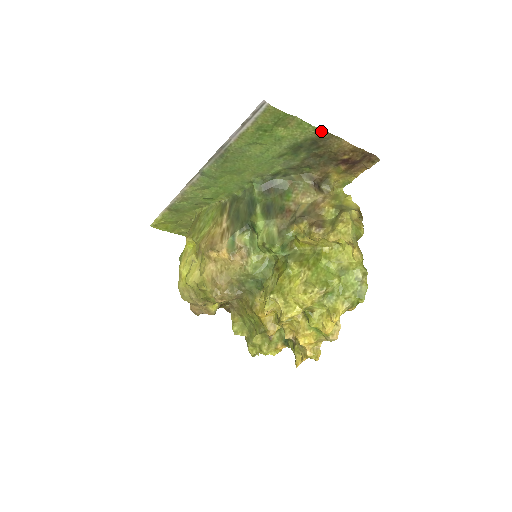
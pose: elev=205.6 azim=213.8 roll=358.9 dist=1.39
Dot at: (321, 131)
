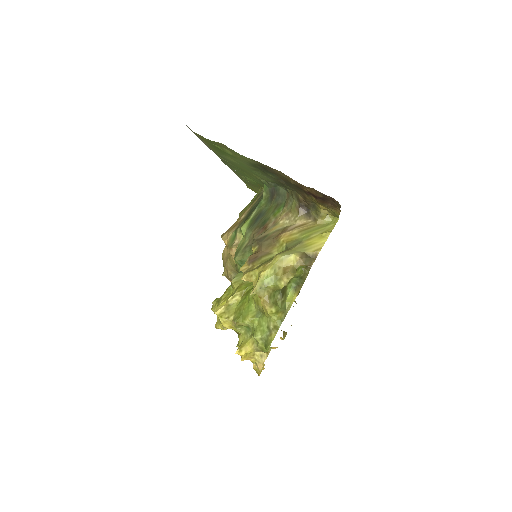
Dot at: (256, 161)
